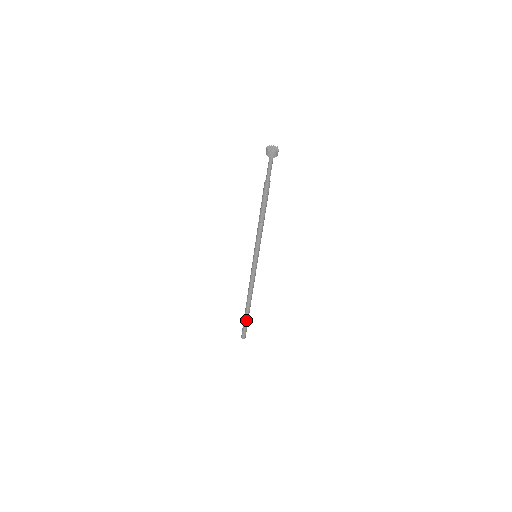
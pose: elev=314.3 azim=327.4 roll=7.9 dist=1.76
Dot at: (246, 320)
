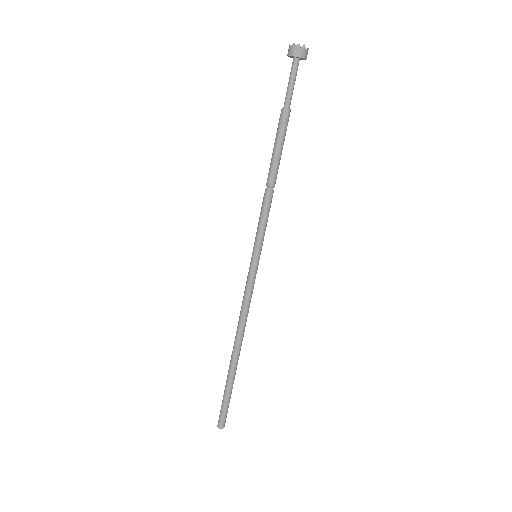
Dot at: (231, 388)
